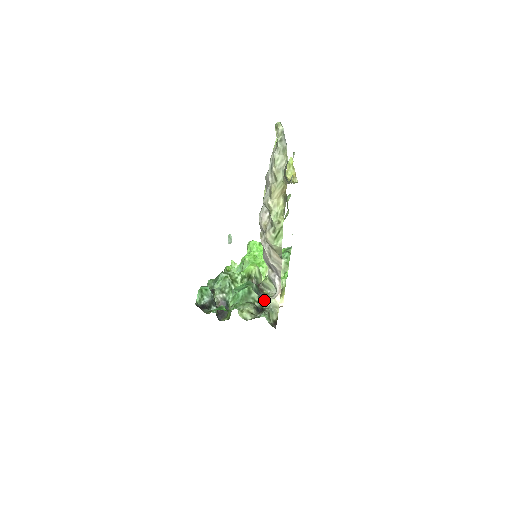
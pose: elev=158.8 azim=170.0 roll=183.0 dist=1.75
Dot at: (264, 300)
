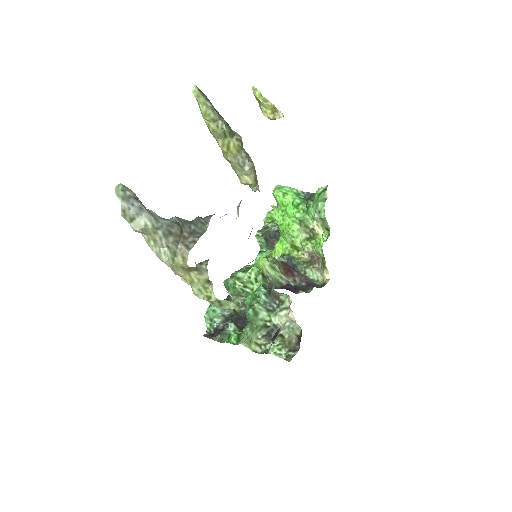
Dot at: (278, 315)
